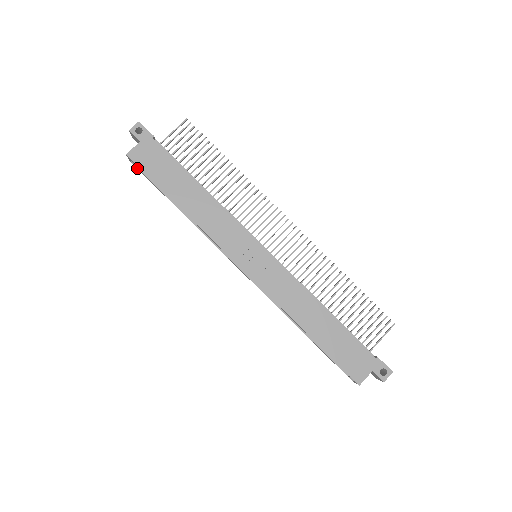
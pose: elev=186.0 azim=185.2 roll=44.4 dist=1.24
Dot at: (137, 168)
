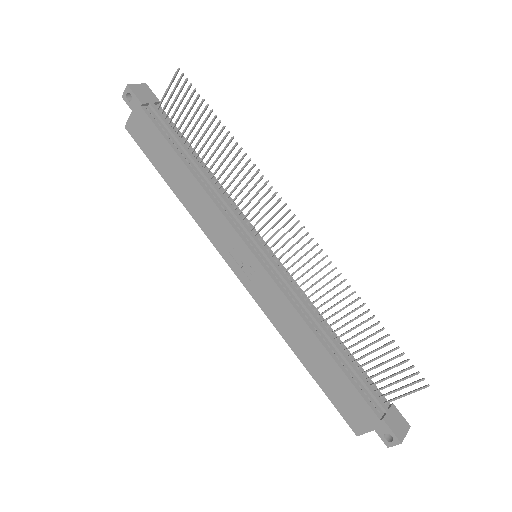
Dot at: occluded
